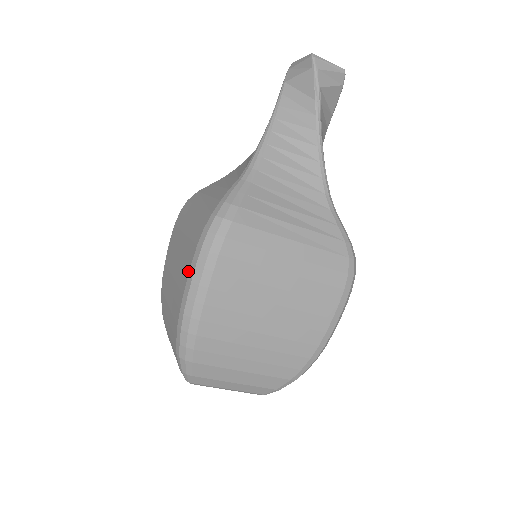
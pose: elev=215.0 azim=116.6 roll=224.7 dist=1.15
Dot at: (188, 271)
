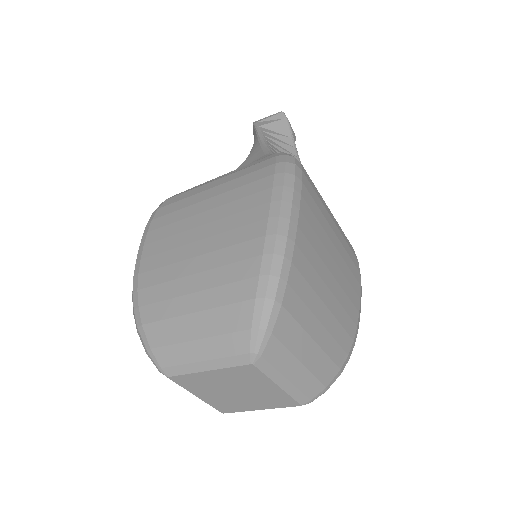
Dot at: (268, 196)
